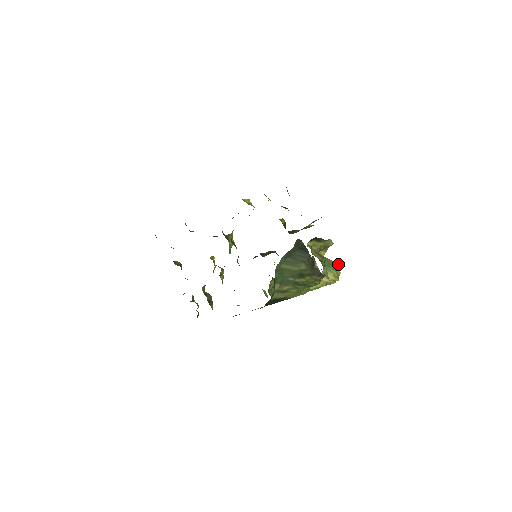
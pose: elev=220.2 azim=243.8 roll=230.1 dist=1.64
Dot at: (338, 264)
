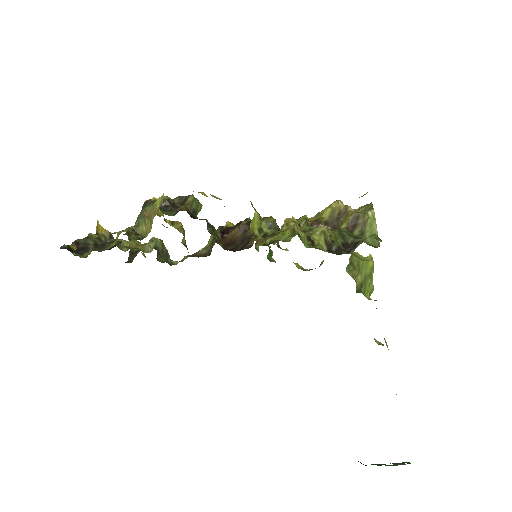
Dot at: (373, 261)
